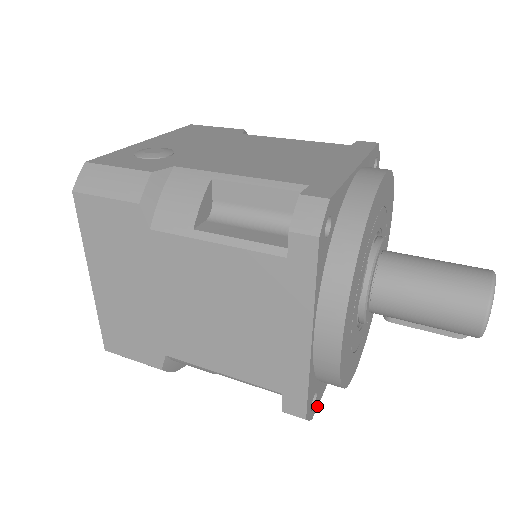
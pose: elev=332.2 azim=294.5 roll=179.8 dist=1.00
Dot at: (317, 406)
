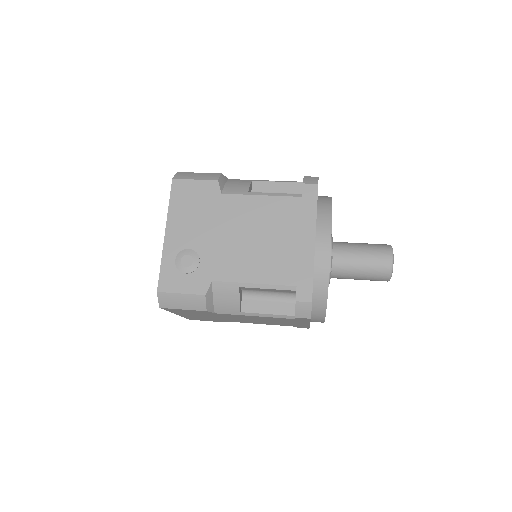
Dot at: occluded
